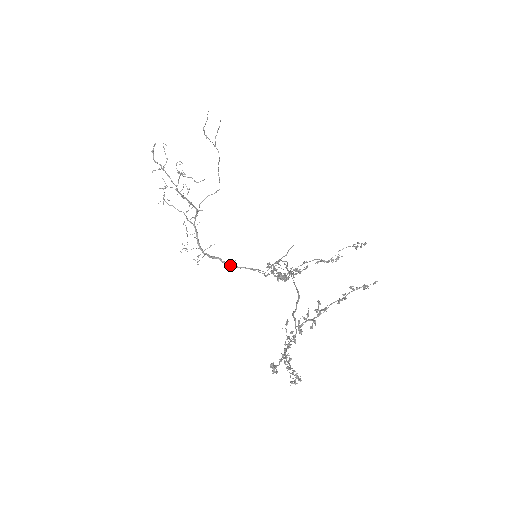
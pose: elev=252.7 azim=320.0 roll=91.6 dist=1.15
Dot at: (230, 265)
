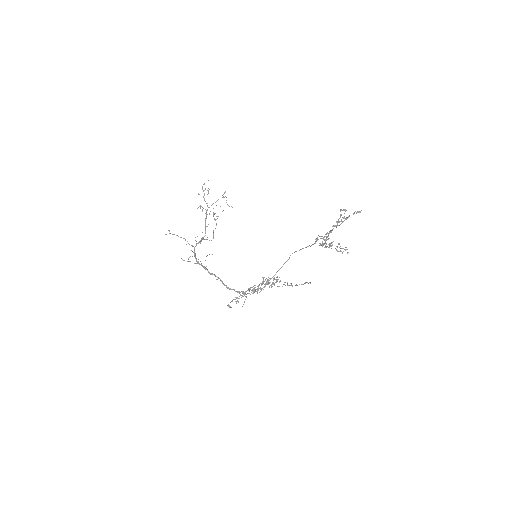
Dot at: (218, 277)
